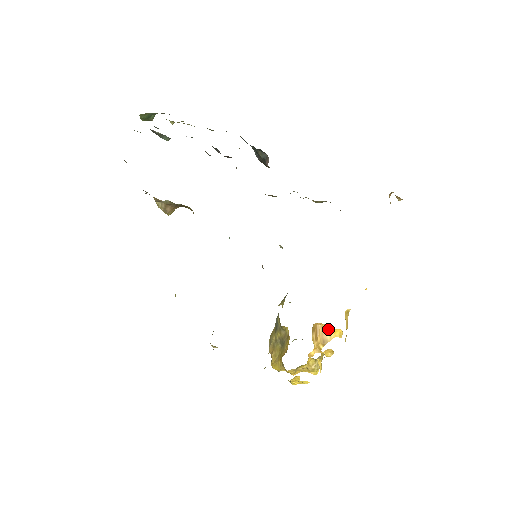
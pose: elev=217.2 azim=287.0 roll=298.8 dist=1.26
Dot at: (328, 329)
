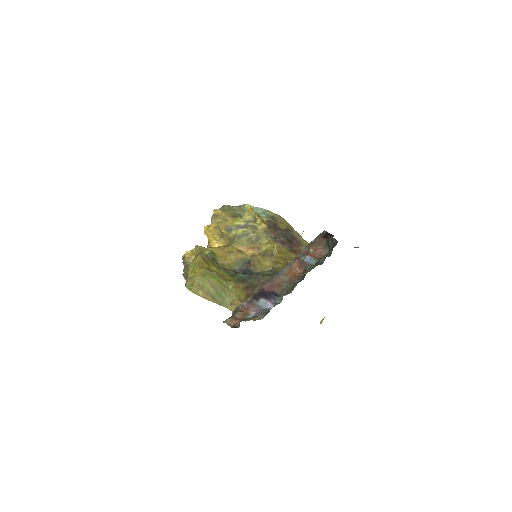
Dot at: occluded
